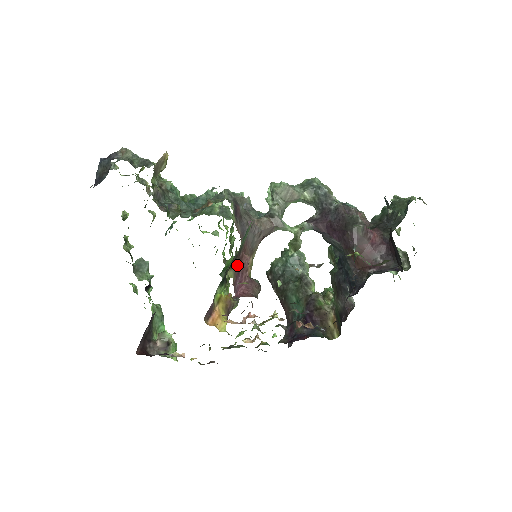
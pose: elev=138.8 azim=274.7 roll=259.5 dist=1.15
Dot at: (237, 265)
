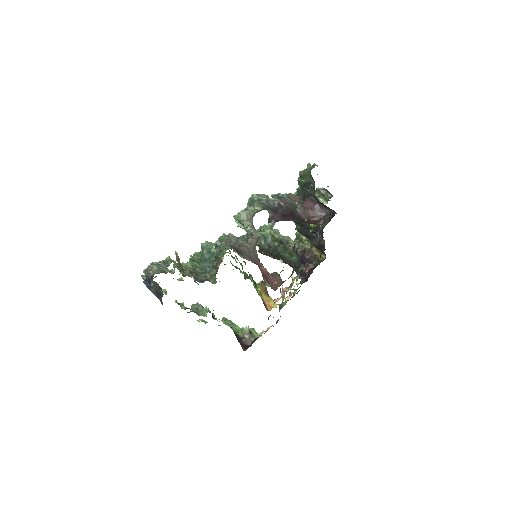
Dot at: (264, 277)
